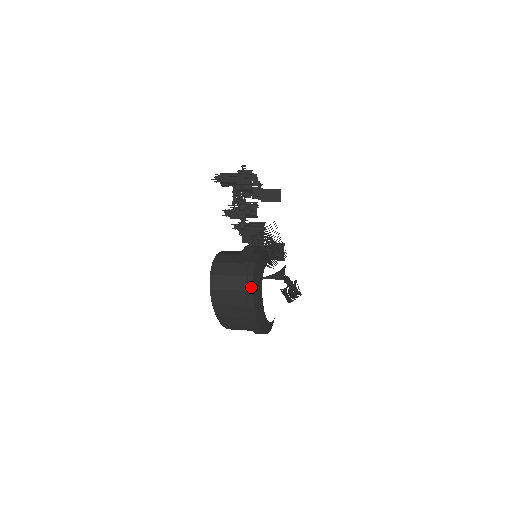
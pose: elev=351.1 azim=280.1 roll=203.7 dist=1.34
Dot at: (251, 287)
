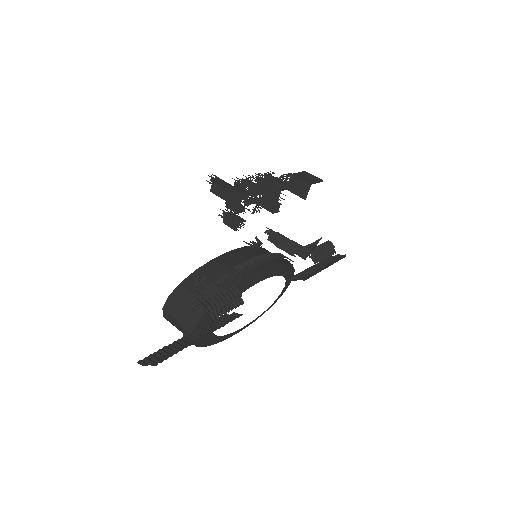
Dot at: occluded
